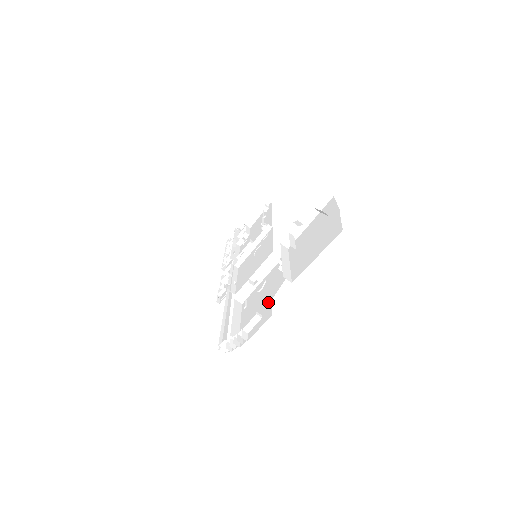
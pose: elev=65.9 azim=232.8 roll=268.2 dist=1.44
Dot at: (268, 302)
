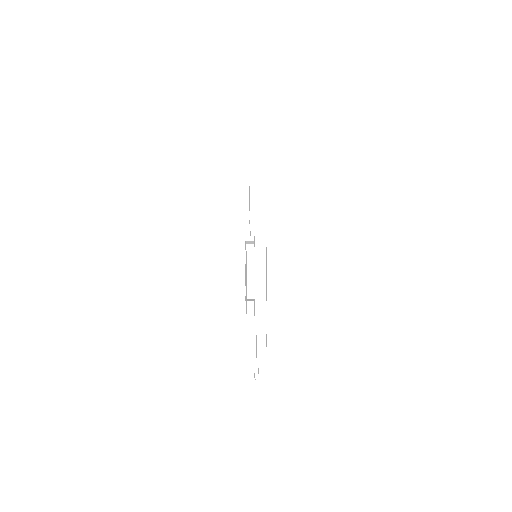
Dot at: occluded
